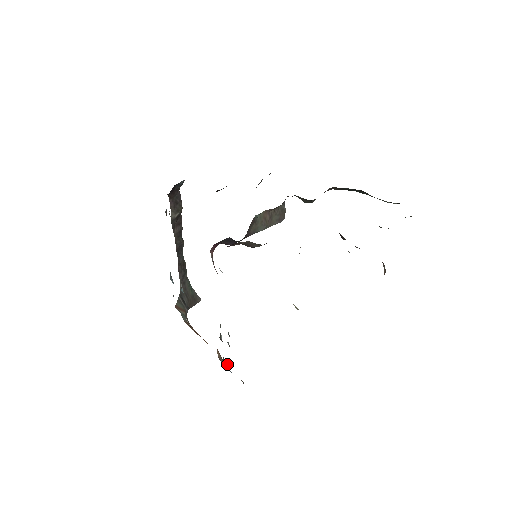
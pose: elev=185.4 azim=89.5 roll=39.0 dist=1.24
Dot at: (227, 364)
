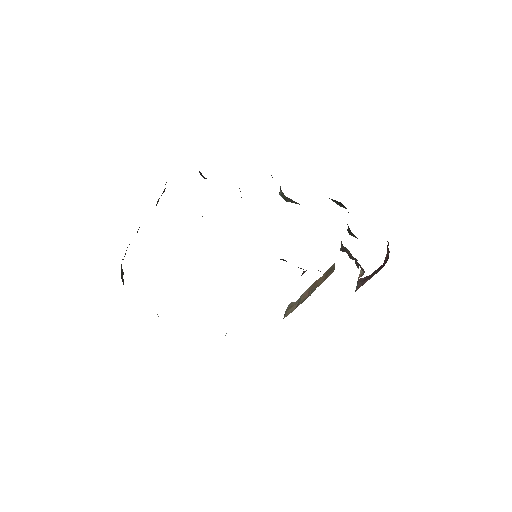
Dot at: occluded
